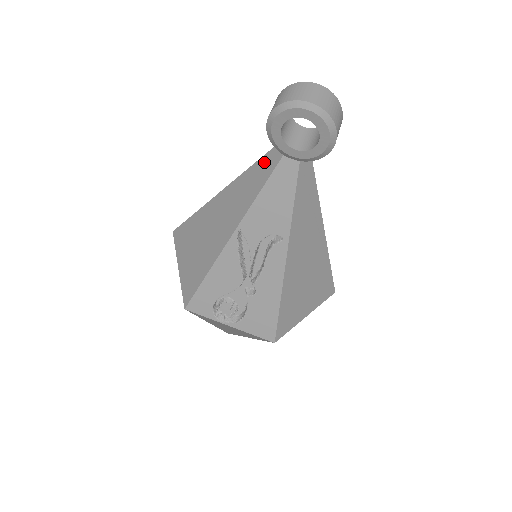
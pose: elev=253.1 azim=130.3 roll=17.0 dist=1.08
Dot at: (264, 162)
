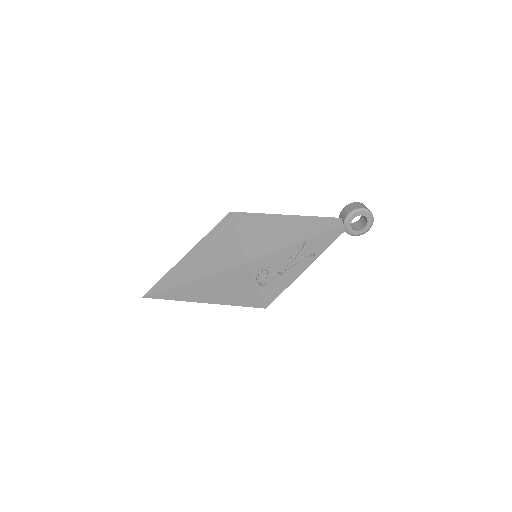
Dot at: (330, 220)
